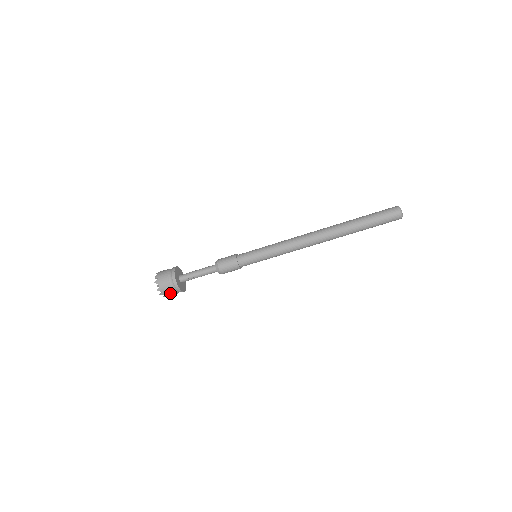
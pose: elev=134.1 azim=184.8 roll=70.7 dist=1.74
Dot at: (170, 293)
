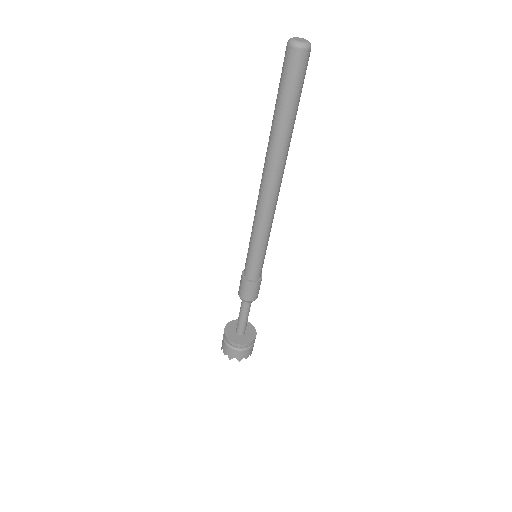
Dot at: (227, 349)
